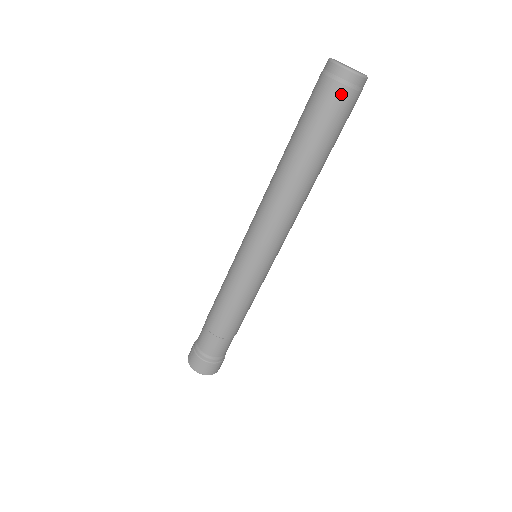
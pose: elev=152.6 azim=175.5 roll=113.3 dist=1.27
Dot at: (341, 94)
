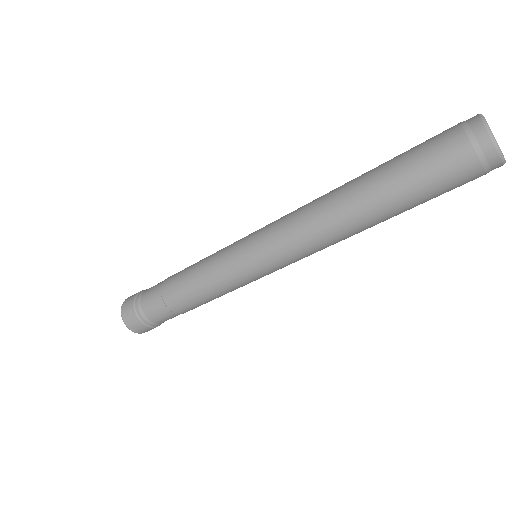
Dot at: (473, 175)
